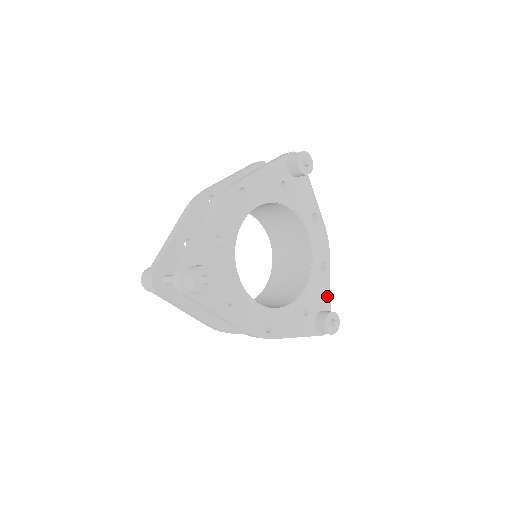
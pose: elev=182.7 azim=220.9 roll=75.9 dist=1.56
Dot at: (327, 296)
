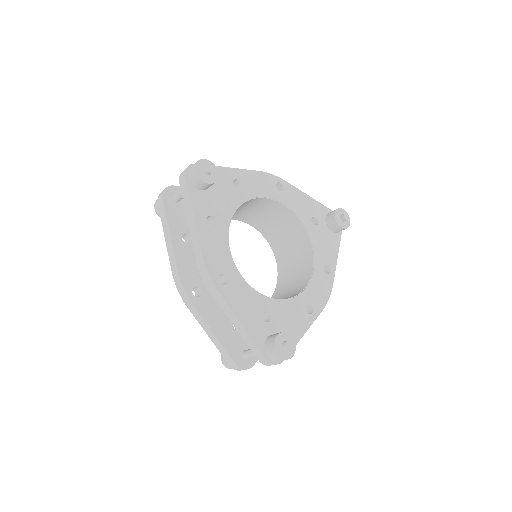
Dot at: (296, 336)
